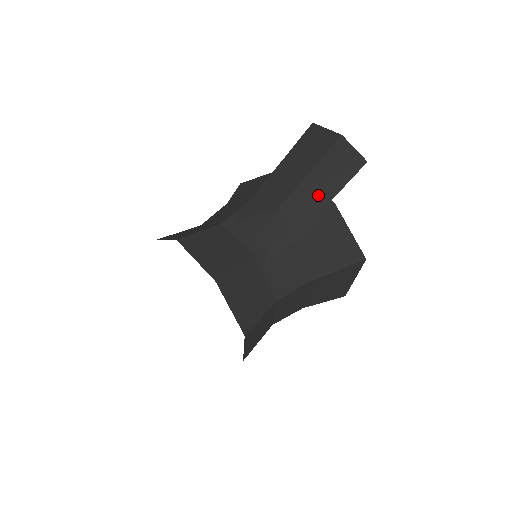
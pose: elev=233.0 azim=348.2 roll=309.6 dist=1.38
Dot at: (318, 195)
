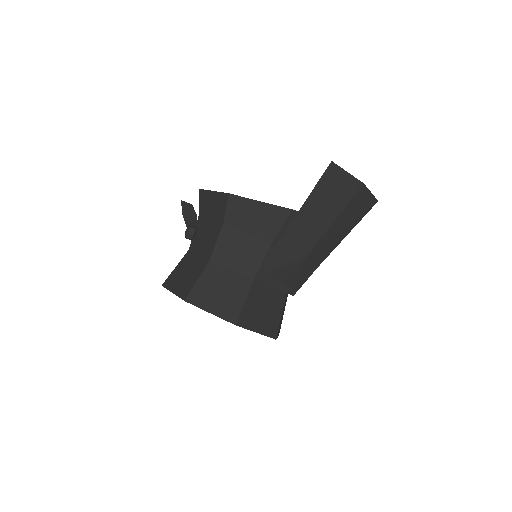
Dot at: (337, 237)
